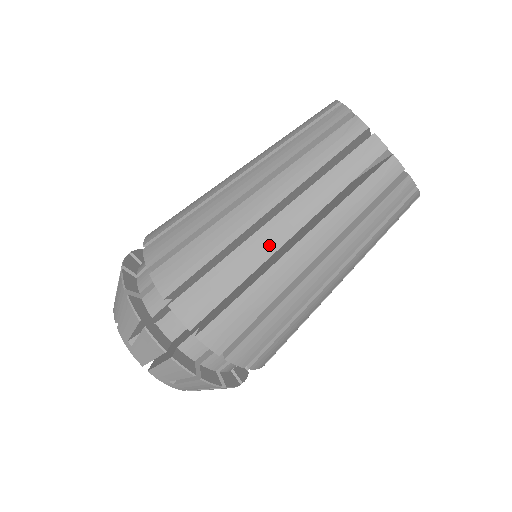
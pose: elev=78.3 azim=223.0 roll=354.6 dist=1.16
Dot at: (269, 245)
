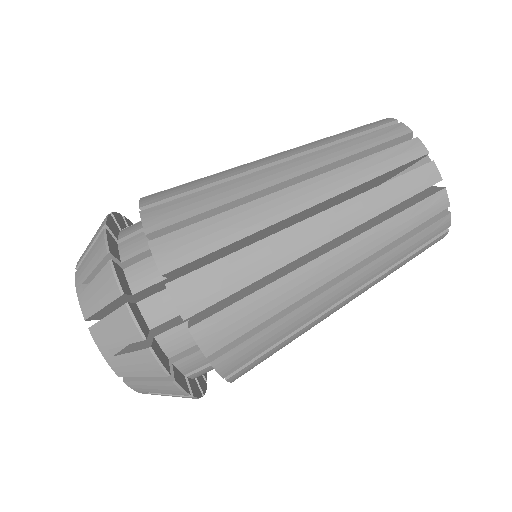
Dot at: (316, 279)
